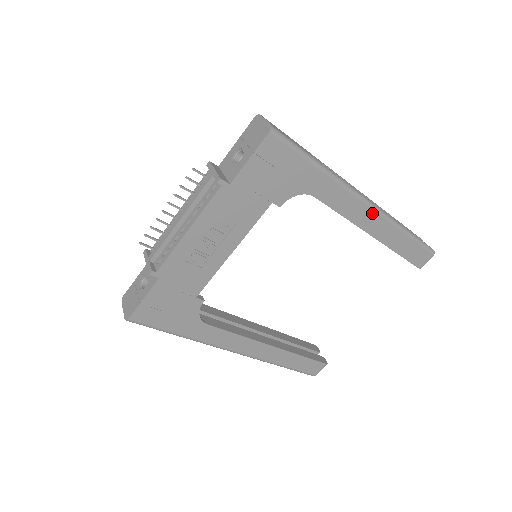
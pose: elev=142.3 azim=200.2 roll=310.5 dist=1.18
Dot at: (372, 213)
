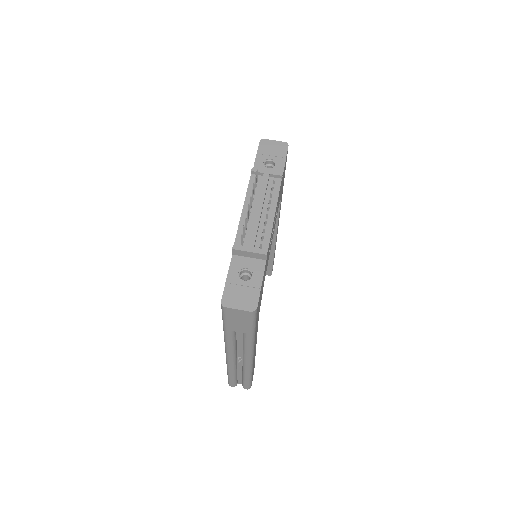
Dot at: occluded
